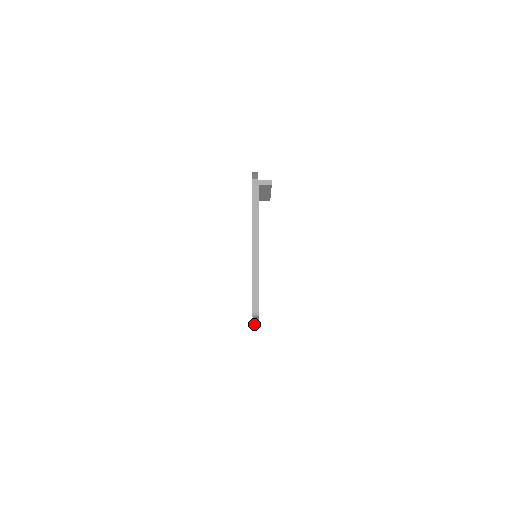
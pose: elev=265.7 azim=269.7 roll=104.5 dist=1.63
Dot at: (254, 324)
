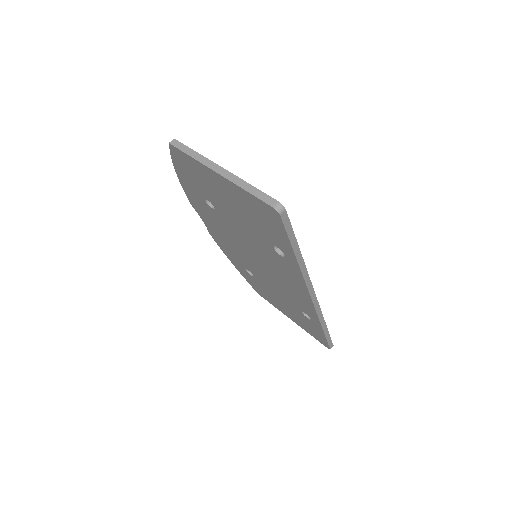
Dot at: (329, 347)
